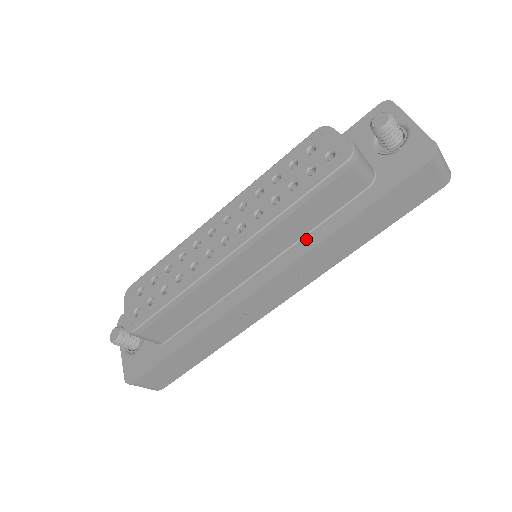
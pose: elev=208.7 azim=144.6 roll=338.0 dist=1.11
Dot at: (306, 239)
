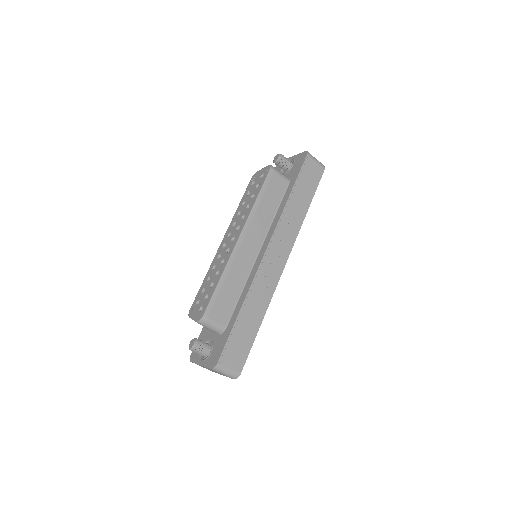
Dot at: (275, 219)
